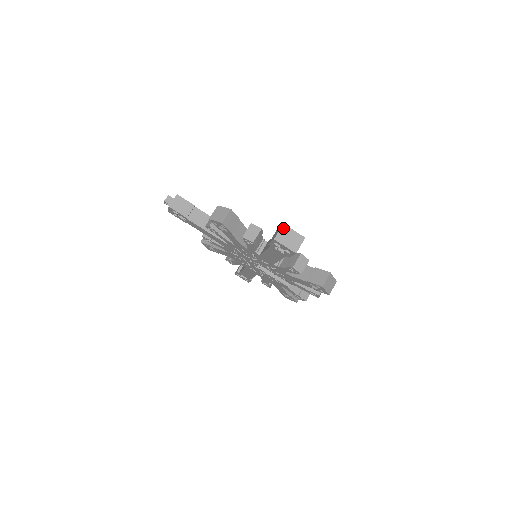
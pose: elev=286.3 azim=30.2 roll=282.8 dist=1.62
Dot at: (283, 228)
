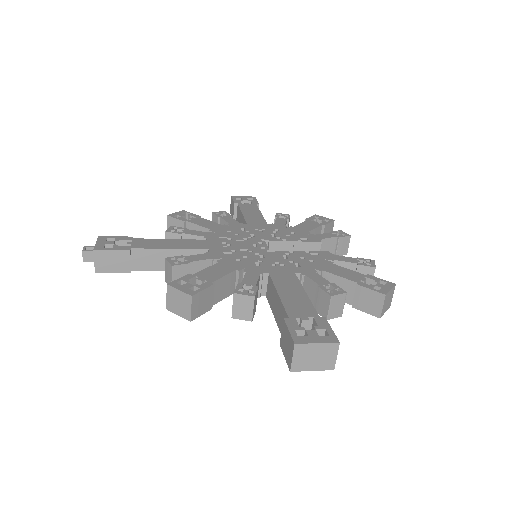
Dot at: (297, 350)
